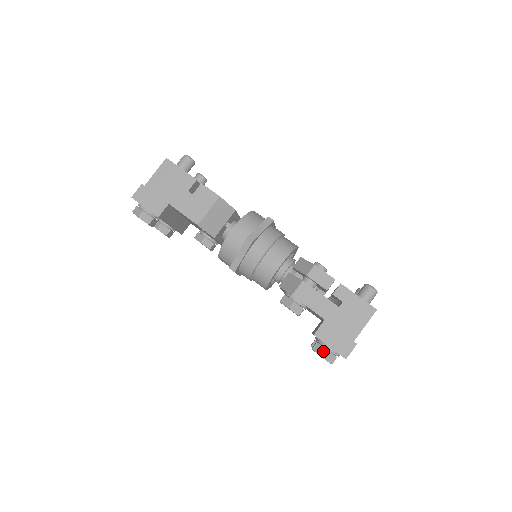
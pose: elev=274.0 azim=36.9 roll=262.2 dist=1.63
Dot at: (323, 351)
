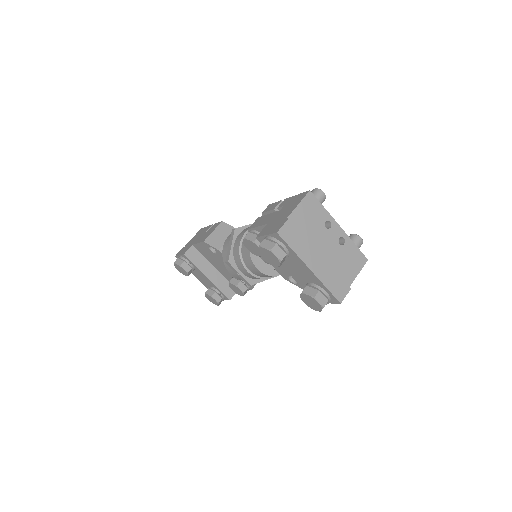
Dot at: (261, 243)
